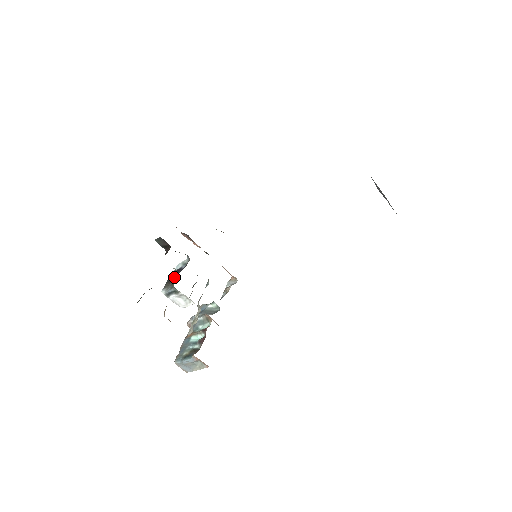
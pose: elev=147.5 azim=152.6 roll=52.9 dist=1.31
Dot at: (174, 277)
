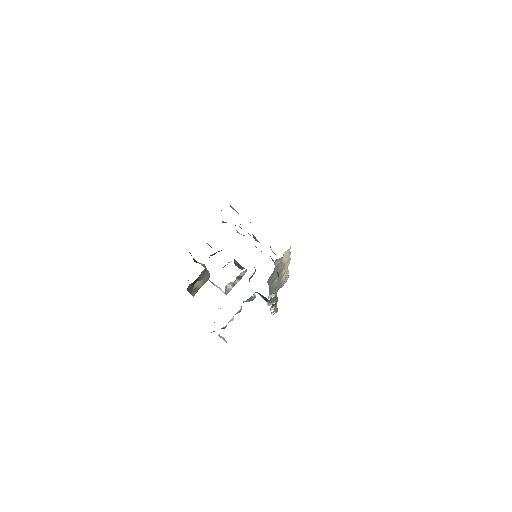
Dot at: occluded
